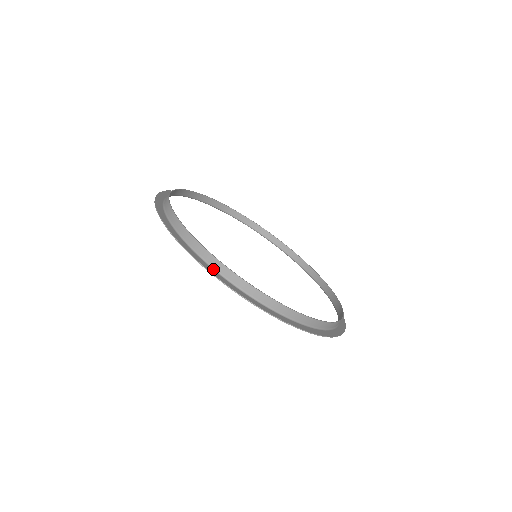
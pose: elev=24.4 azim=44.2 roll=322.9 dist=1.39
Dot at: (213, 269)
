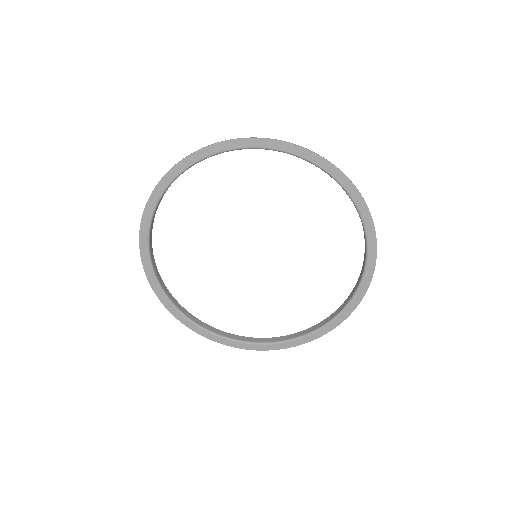
Dot at: (218, 152)
